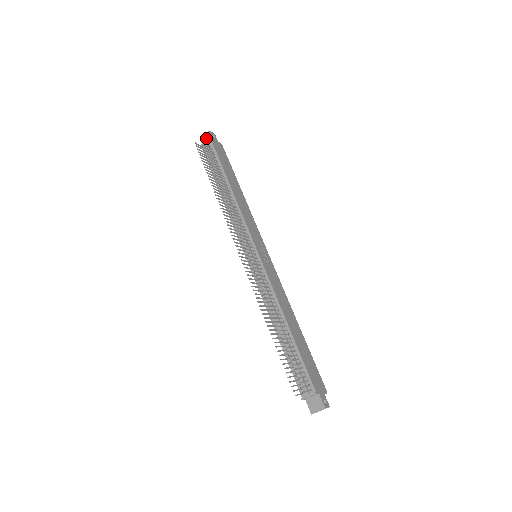
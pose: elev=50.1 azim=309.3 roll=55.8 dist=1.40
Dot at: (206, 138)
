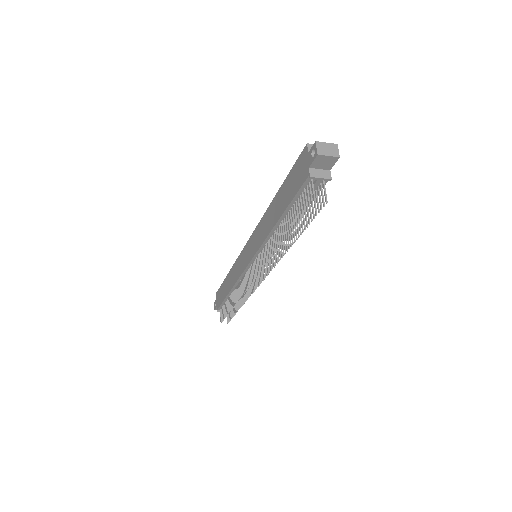
Dot at: (325, 162)
